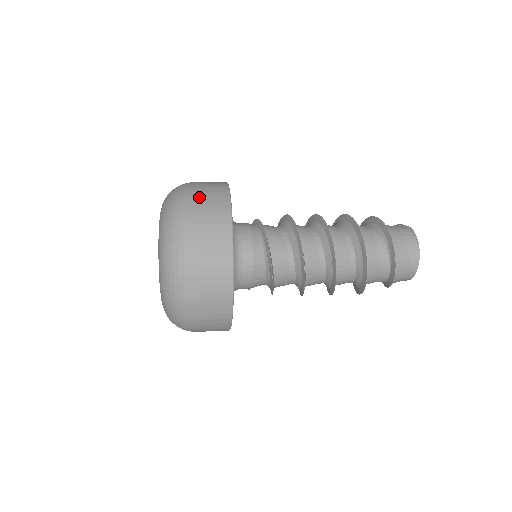
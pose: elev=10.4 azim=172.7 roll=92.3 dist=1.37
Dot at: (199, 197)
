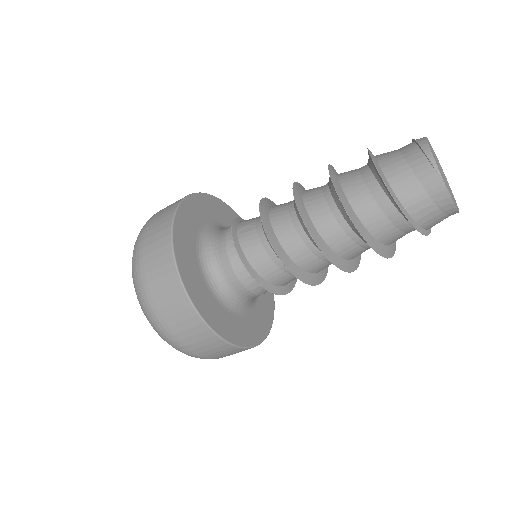
Dot at: (147, 264)
